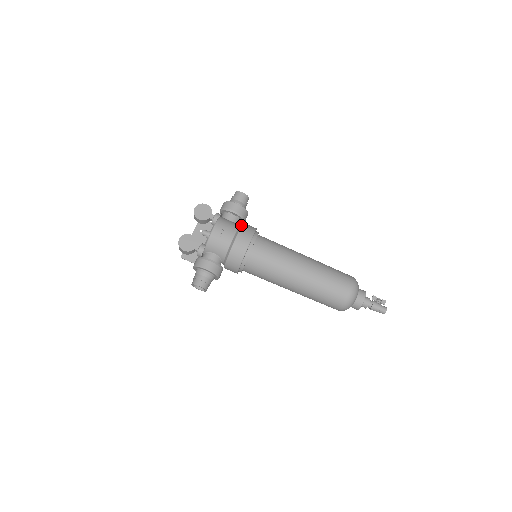
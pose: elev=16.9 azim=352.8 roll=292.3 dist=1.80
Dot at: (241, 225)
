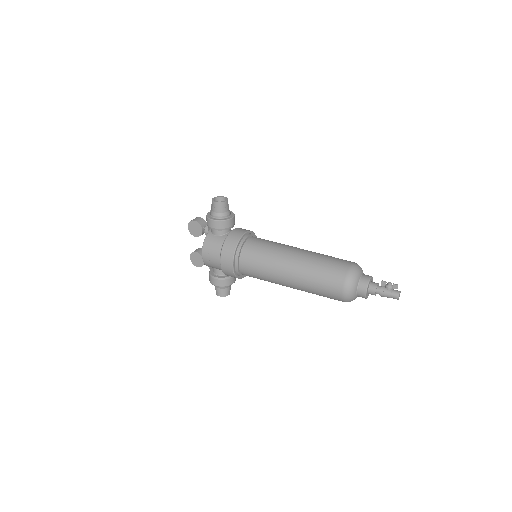
Dot at: (222, 244)
